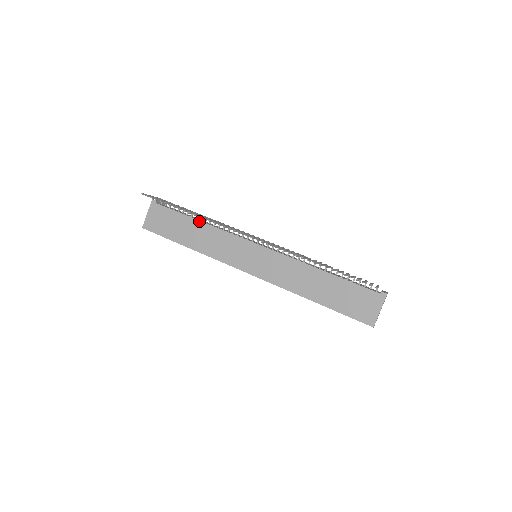
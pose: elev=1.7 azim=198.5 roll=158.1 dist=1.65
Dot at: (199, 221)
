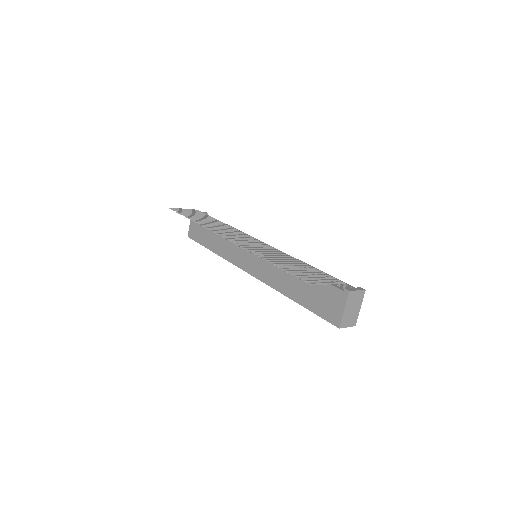
Dot at: occluded
